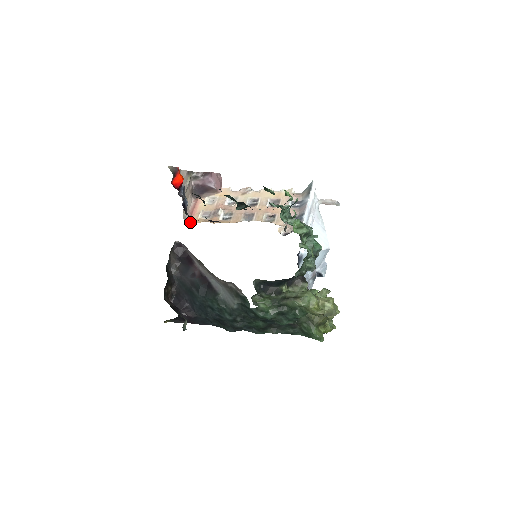
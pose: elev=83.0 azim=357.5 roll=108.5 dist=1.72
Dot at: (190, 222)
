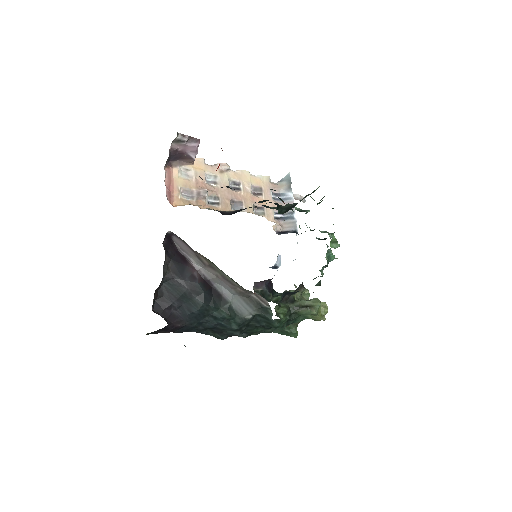
Dot at: (172, 202)
